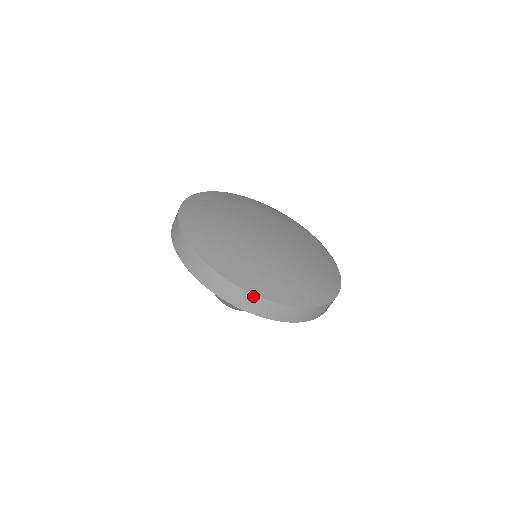
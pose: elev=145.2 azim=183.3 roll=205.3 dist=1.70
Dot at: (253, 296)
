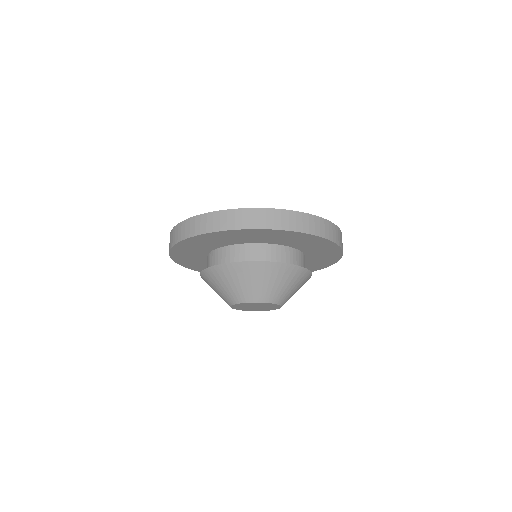
Dot at: (330, 223)
